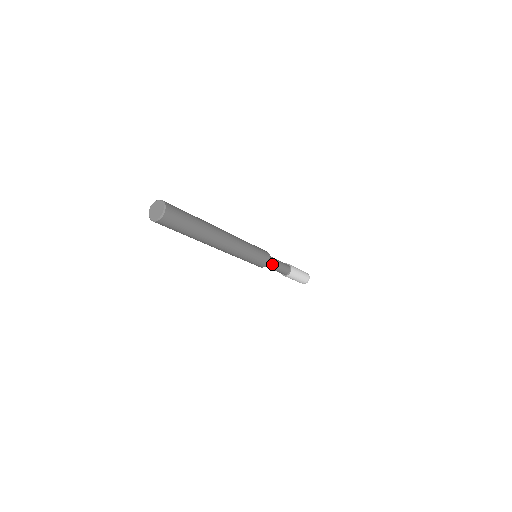
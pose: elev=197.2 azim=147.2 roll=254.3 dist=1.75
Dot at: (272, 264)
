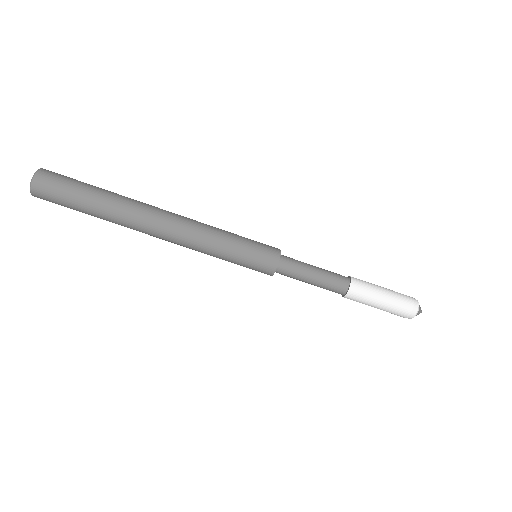
Dot at: (295, 260)
